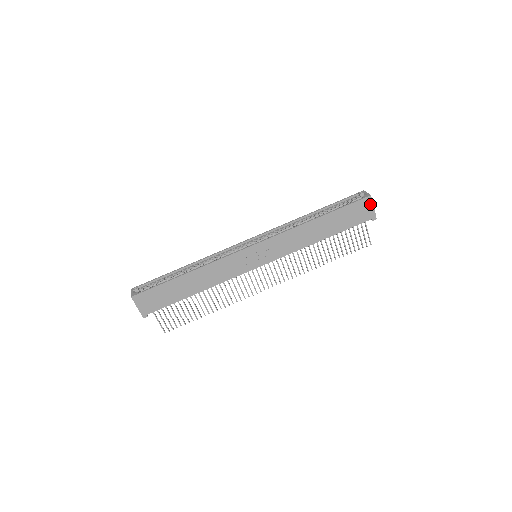
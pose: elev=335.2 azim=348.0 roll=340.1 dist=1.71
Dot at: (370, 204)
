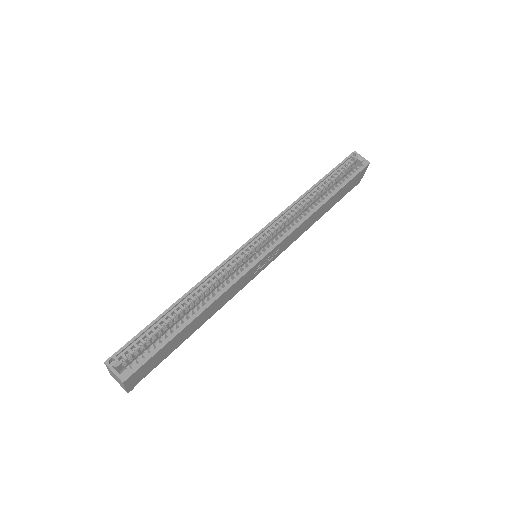
Dot at: (364, 171)
